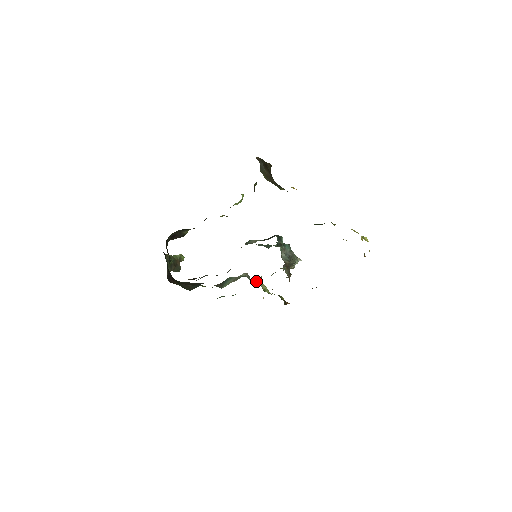
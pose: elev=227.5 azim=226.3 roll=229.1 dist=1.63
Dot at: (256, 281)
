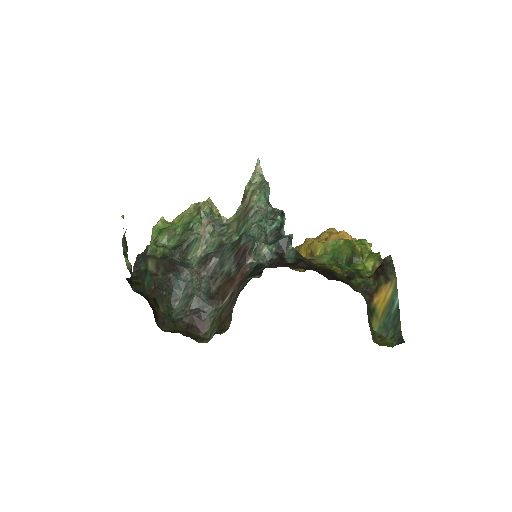
Dot at: (211, 212)
